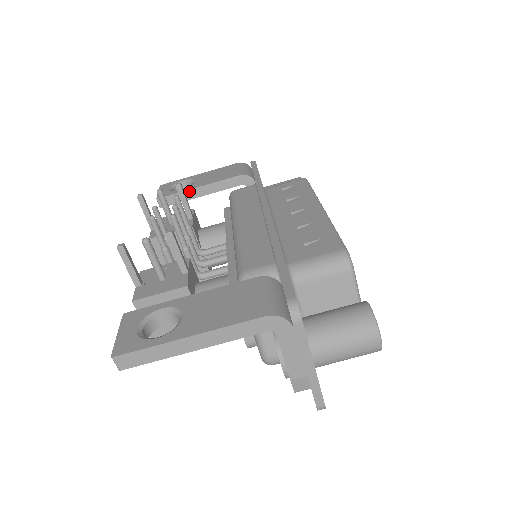
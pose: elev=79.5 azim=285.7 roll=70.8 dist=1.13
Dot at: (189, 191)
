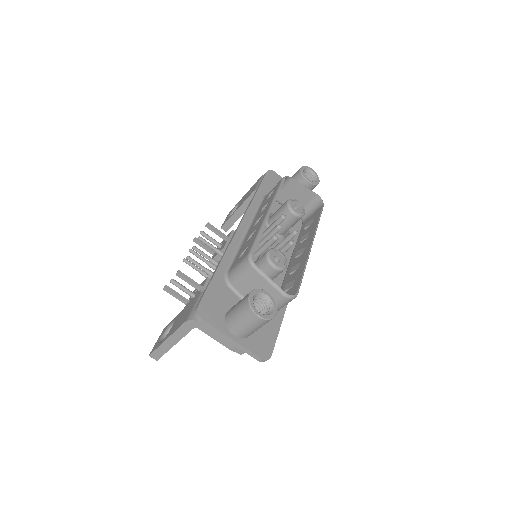
Dot at: (233, 215)
